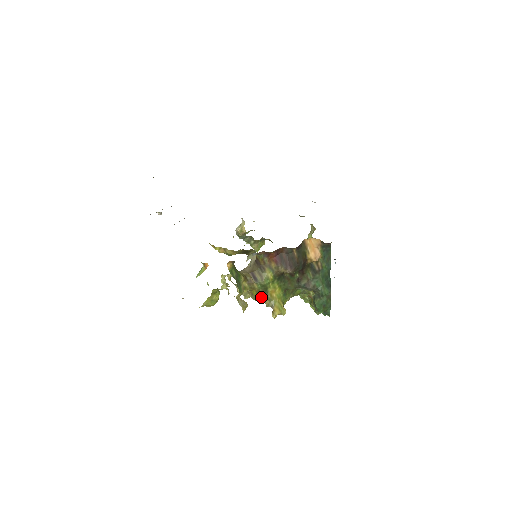
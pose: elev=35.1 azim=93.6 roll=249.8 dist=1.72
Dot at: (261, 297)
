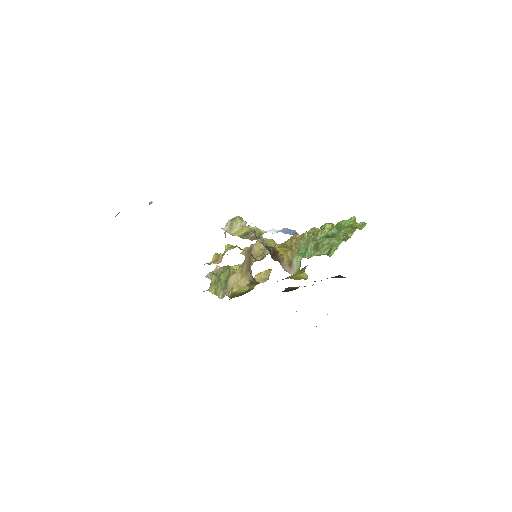
Dot at: occluded
